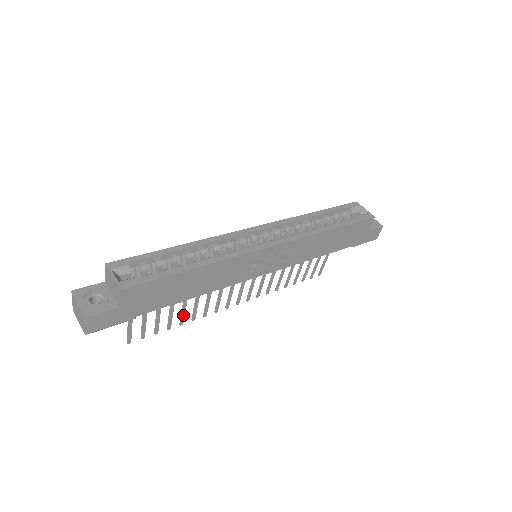
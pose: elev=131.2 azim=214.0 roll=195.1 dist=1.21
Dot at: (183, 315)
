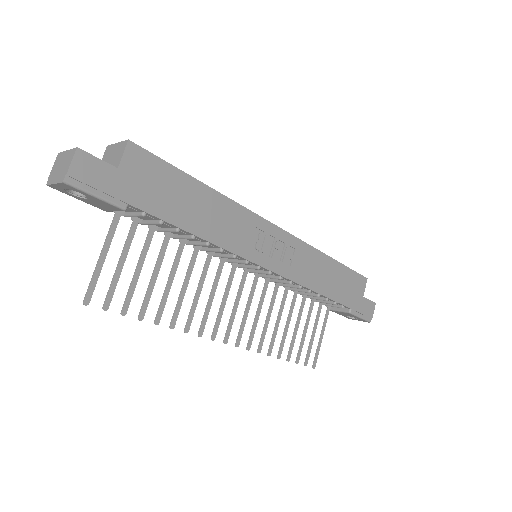
Dot at: (163, 305)
